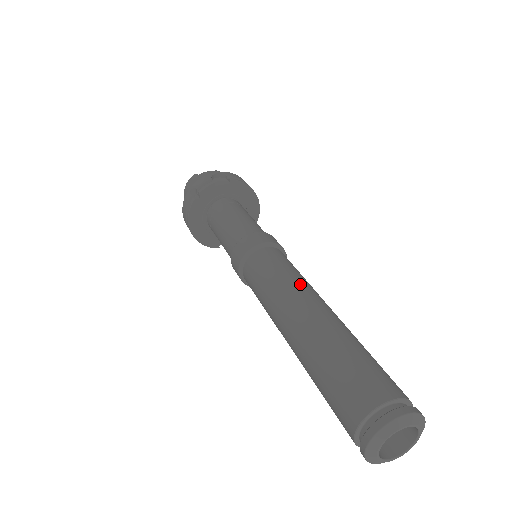
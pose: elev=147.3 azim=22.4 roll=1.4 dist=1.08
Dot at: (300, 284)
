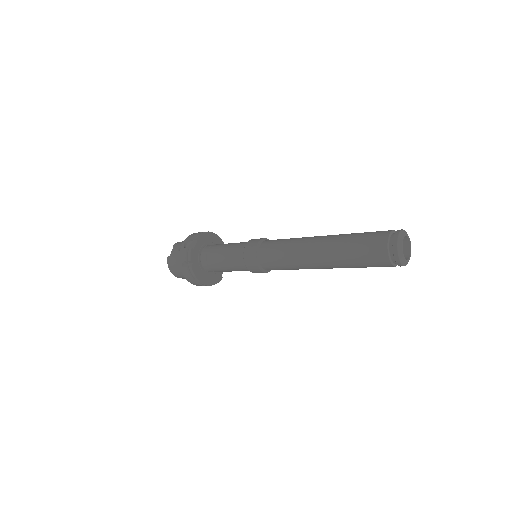
Dot at: (298, 241)
